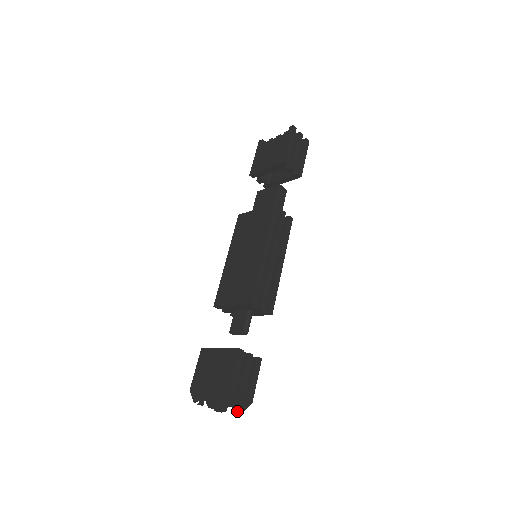
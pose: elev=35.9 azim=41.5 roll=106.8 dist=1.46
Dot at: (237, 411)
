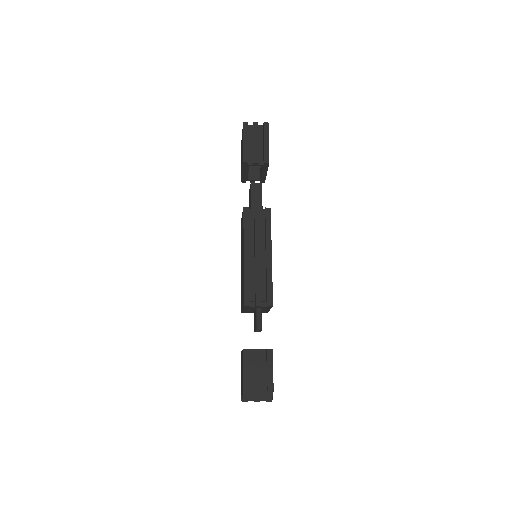
Dot at: (268, 399)
